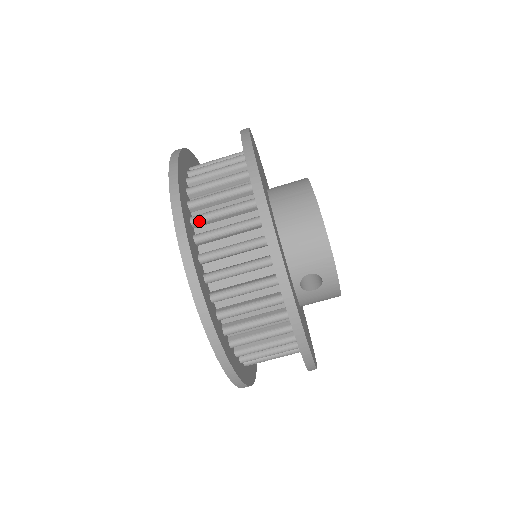
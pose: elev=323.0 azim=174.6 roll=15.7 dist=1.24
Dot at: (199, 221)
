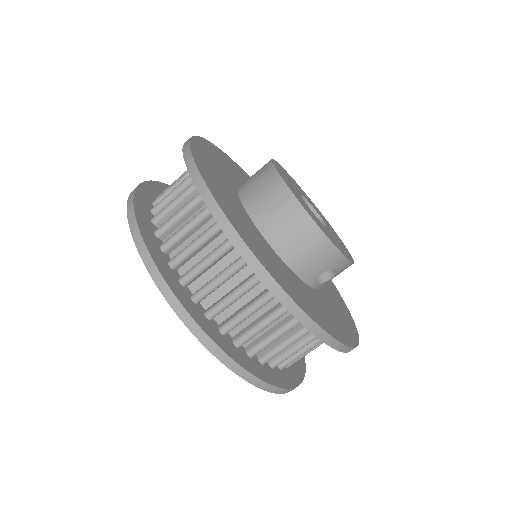
Dot at: (202, 298)
